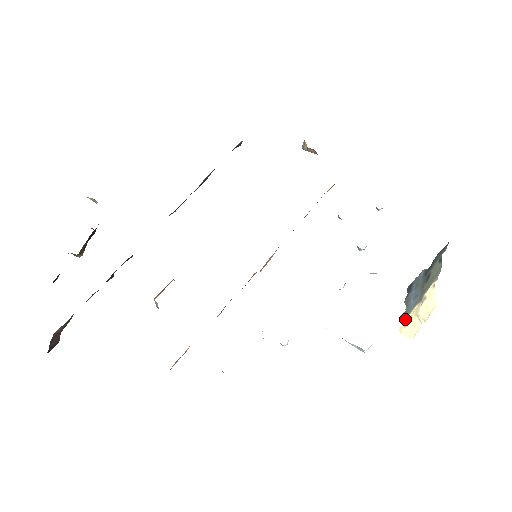
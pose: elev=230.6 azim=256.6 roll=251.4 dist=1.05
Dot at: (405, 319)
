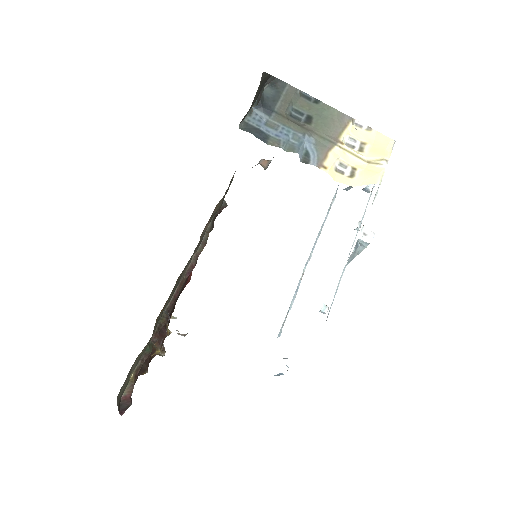
Dot at: (320, 165)
